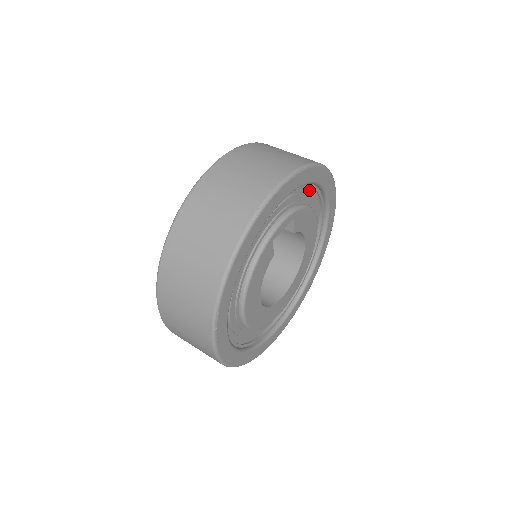
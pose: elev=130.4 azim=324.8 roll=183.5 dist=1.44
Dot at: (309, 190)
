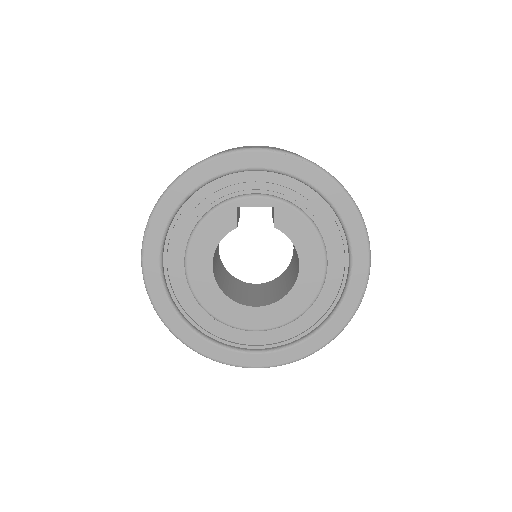
Dot at: (323, 208)
